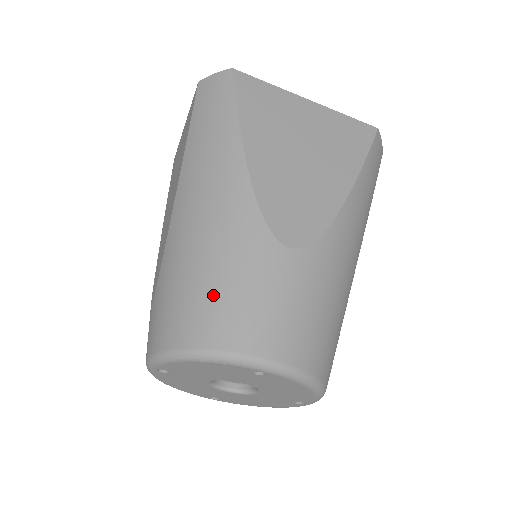
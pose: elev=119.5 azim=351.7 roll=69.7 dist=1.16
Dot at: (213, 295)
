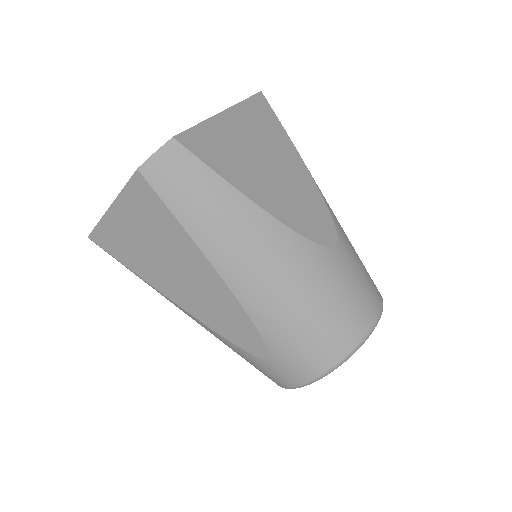
Dot at: (333, 316)
